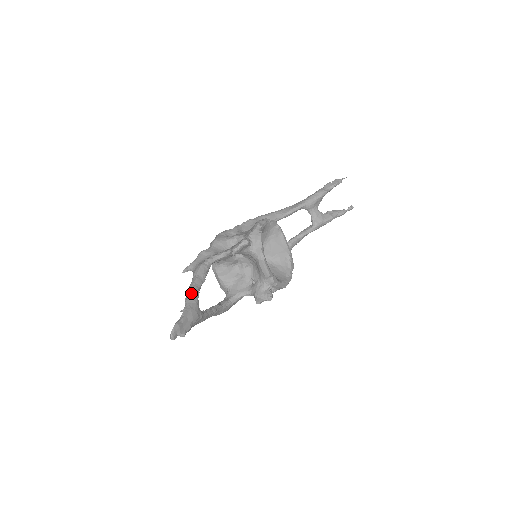
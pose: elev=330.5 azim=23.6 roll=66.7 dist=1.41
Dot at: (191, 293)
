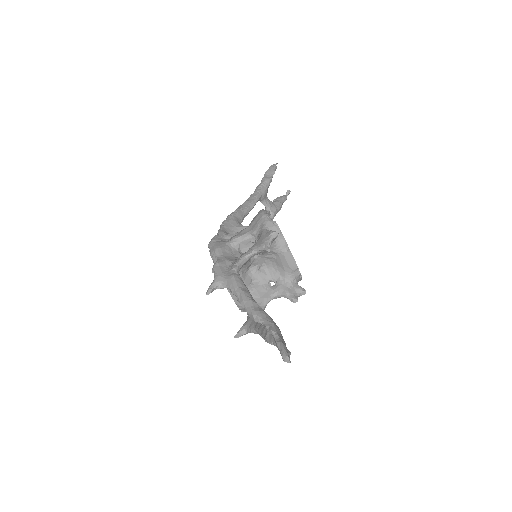
Dot at: (255, 308)
